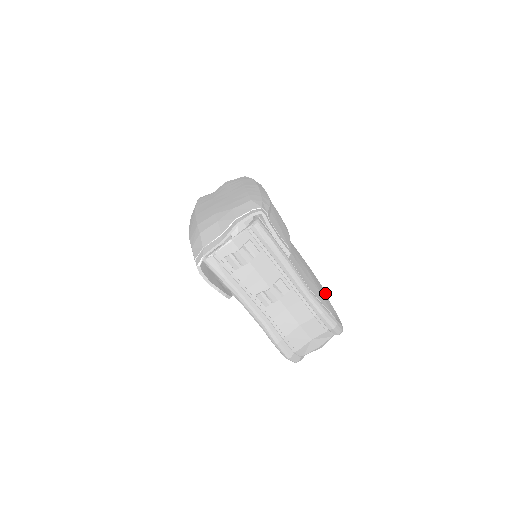
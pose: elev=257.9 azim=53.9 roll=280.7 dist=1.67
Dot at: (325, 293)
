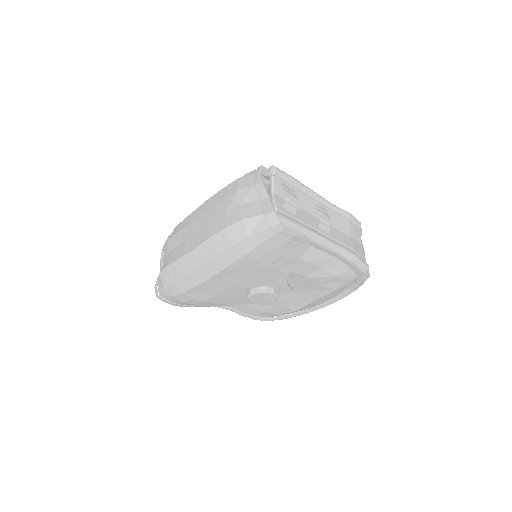
Dot at: occluded
